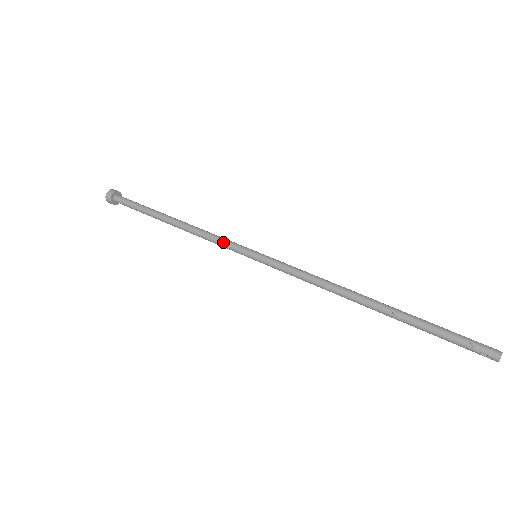
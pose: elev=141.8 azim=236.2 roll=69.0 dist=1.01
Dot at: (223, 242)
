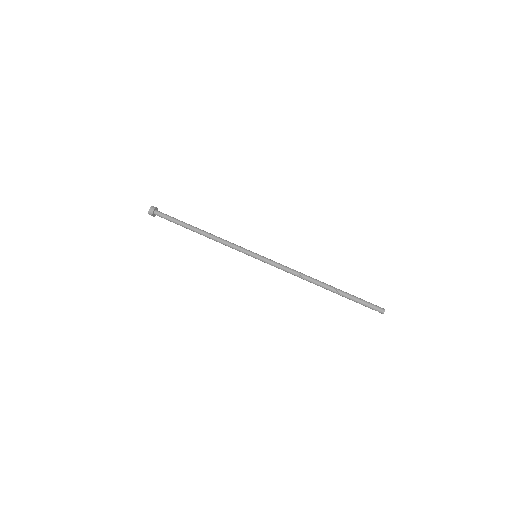
Dot at: (236, 245)
